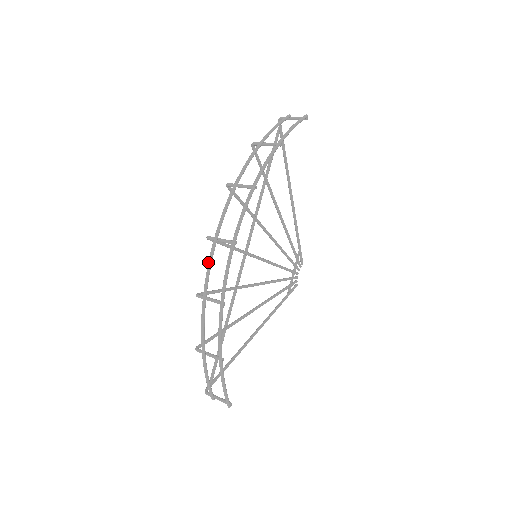
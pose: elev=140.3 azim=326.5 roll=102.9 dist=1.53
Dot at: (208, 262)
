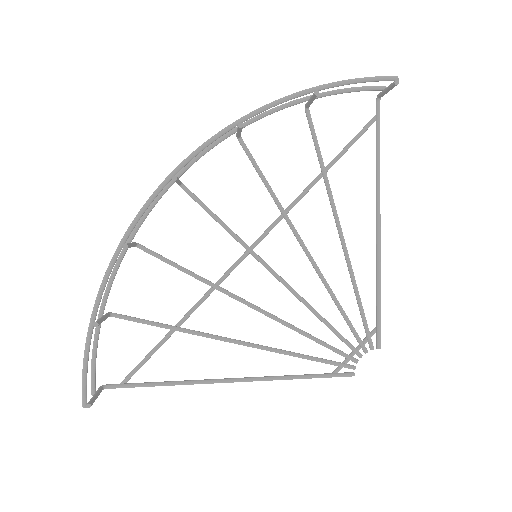
Dot at: (153, 201)
